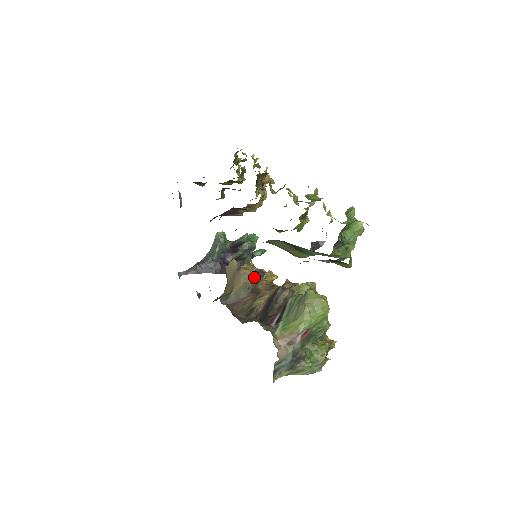
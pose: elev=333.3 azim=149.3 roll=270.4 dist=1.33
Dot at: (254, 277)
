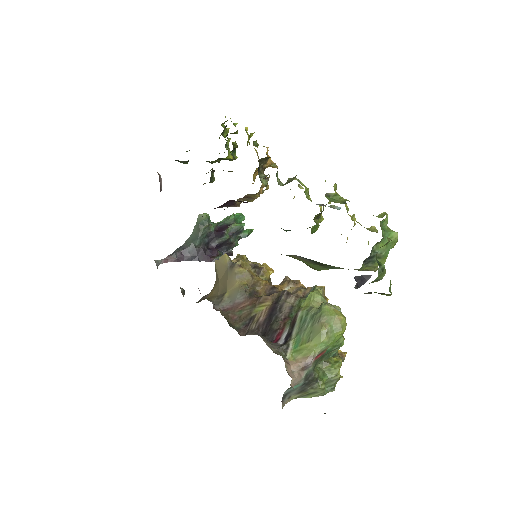
Dot at: (251, 276)
